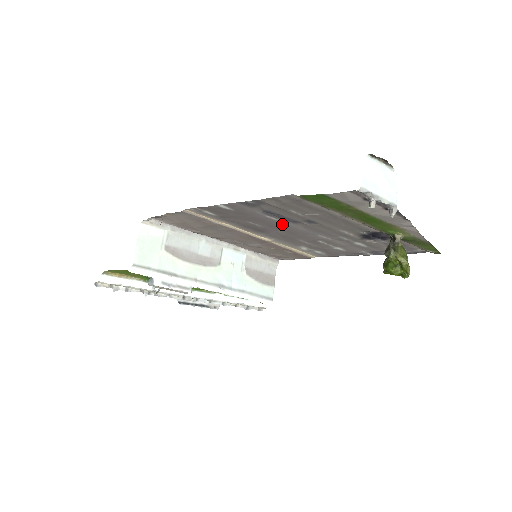
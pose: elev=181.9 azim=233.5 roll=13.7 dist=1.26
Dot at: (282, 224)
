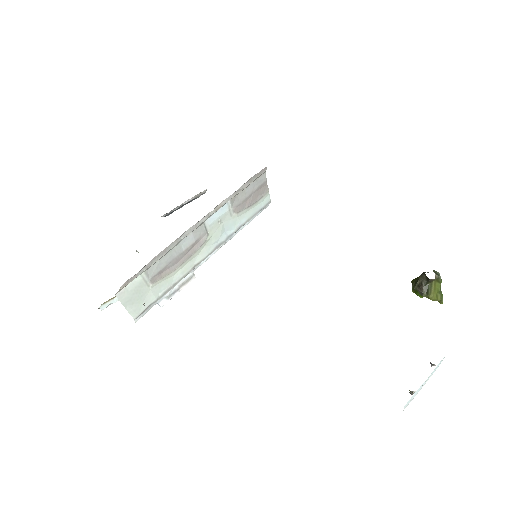
Dot at: occluded
